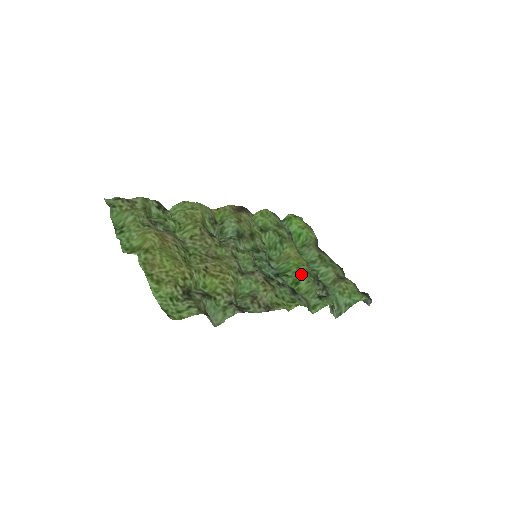
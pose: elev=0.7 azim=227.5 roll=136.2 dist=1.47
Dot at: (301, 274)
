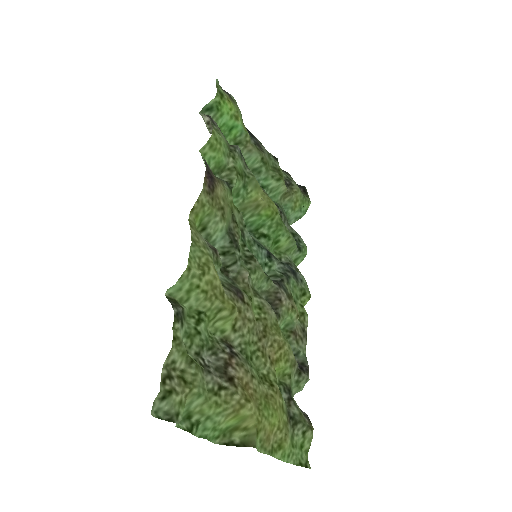
Dot at: (279, 230)
